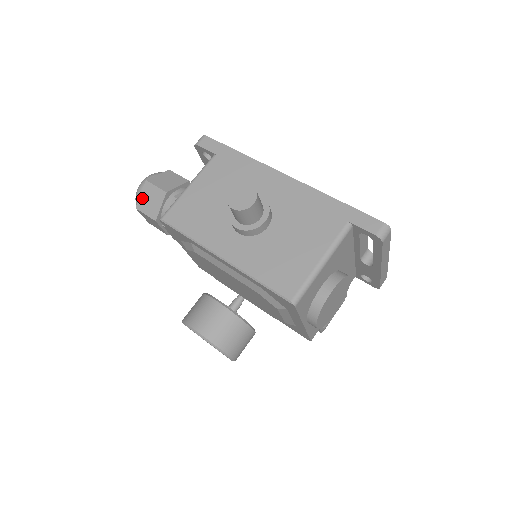
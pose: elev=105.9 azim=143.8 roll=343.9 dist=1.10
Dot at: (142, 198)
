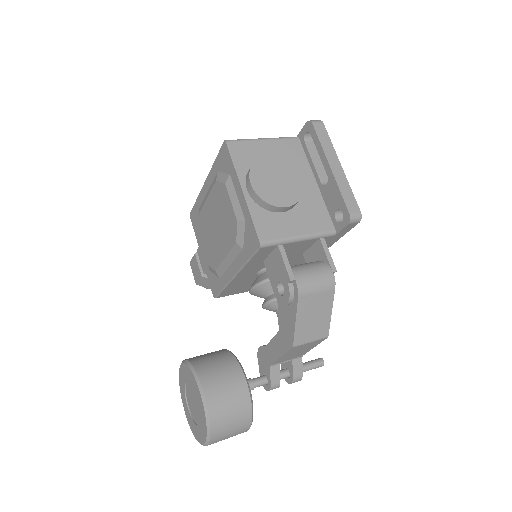
Dot at: occluded
